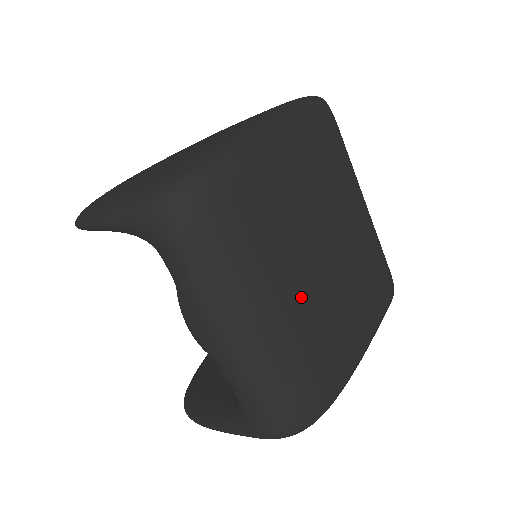
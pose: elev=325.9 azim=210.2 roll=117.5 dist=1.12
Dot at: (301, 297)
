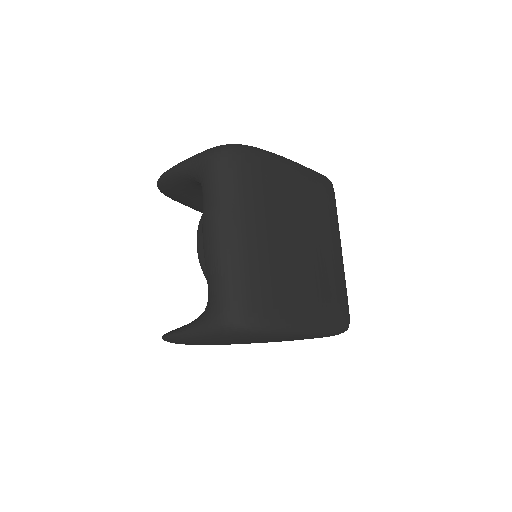
Dot at: (274, 244)
